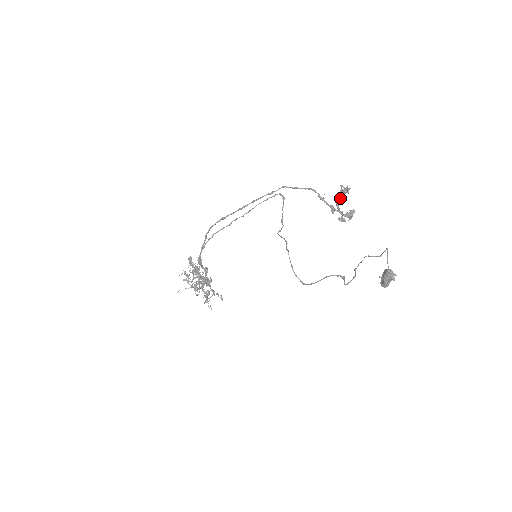
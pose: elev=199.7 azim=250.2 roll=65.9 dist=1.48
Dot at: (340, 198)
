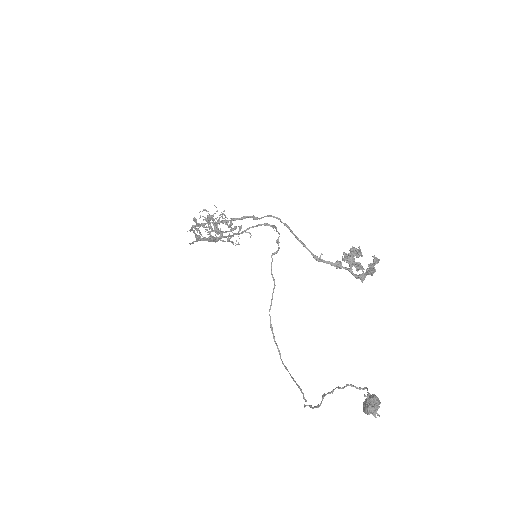
Dot at: occluded
